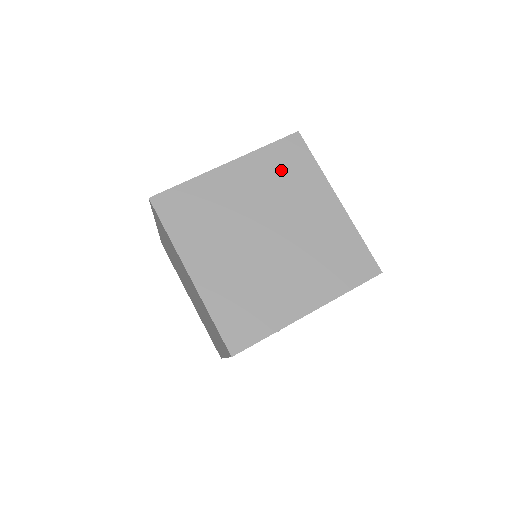
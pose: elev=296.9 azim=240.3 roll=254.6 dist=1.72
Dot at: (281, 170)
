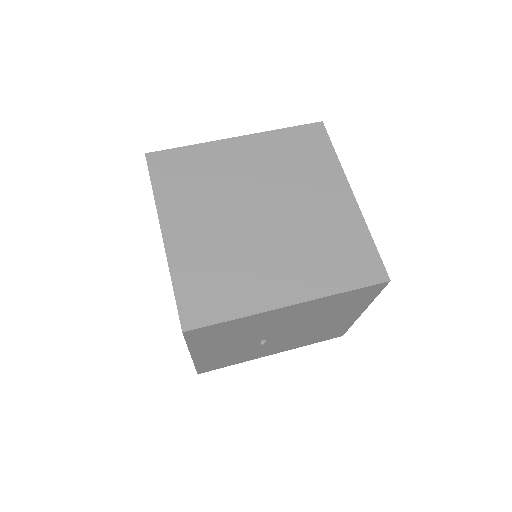
Dot at: (294, 153)
